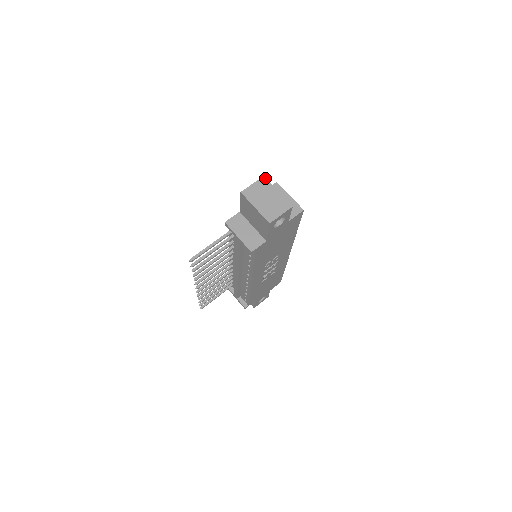
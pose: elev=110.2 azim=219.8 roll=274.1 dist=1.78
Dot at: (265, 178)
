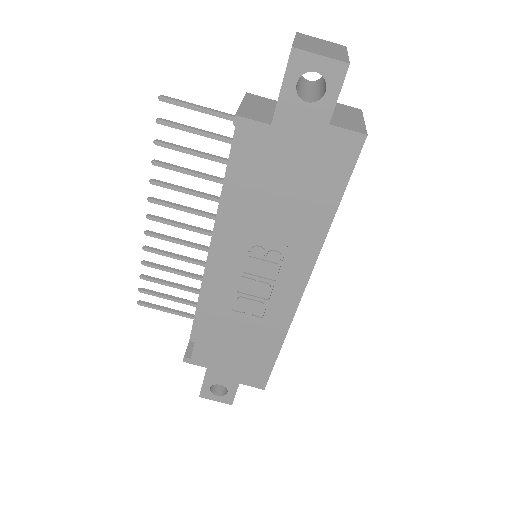
Dot at: (346, 47)
